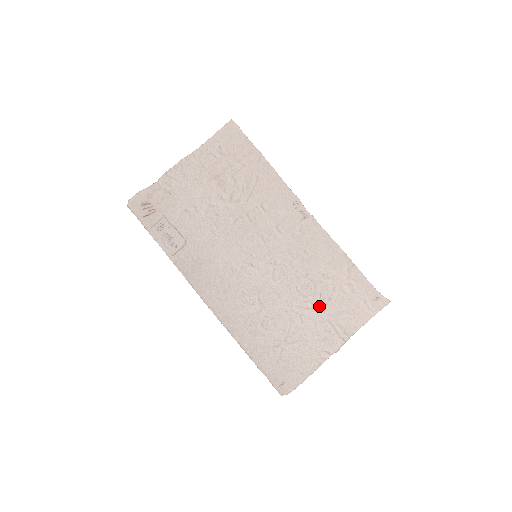
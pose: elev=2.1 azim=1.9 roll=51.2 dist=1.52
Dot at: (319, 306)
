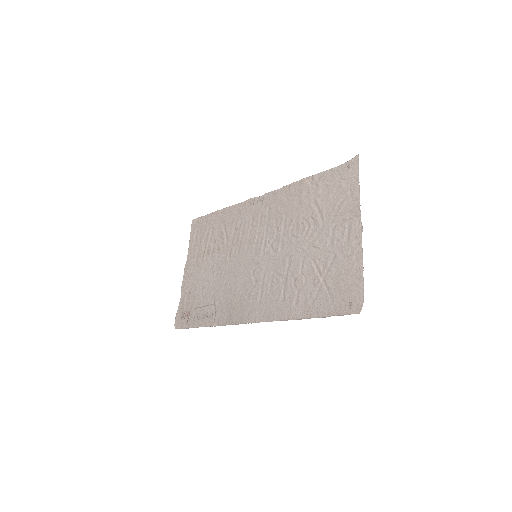
Dot at: (318, 224)
